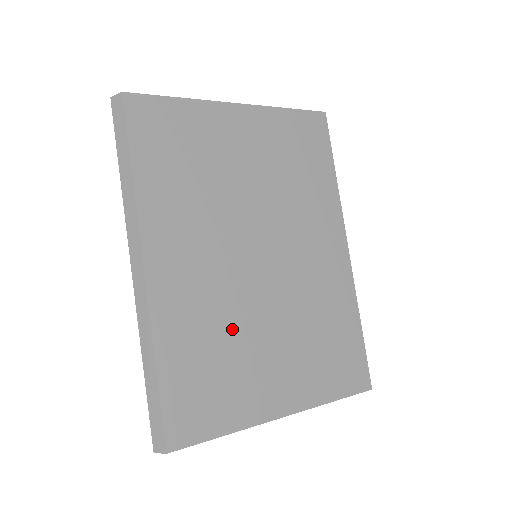
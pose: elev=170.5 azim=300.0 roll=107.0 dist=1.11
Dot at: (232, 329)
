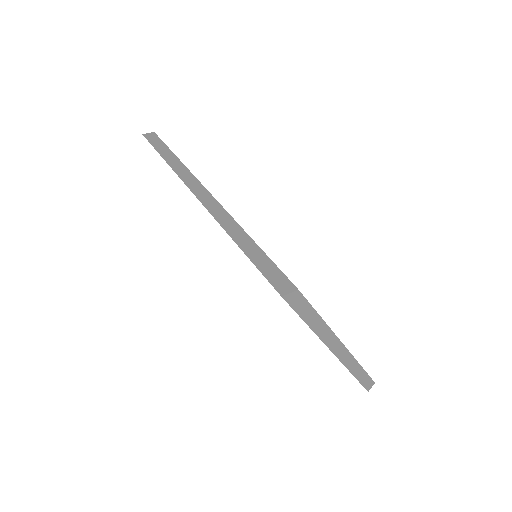
Dot at: occluded
